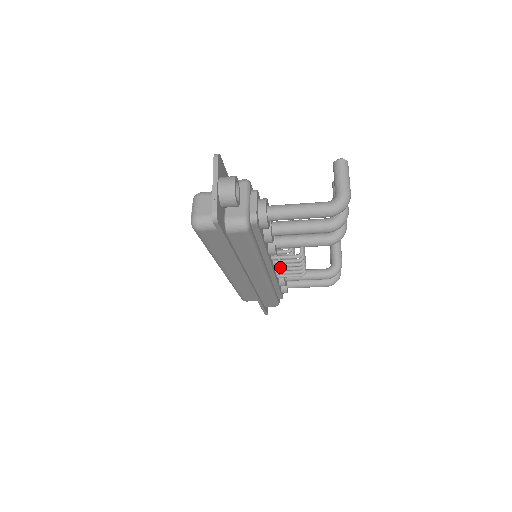
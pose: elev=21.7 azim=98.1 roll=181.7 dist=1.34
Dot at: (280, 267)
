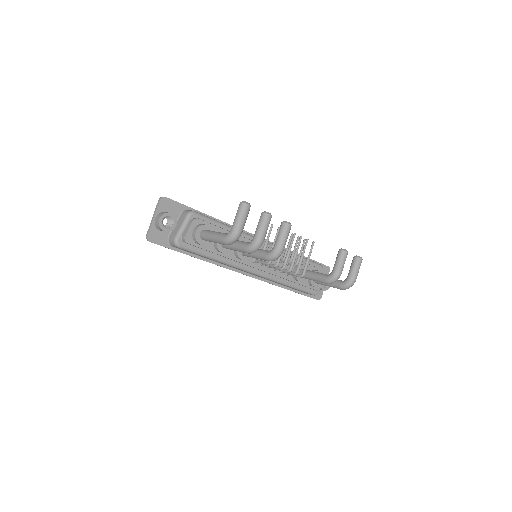
Dot at: occluded
